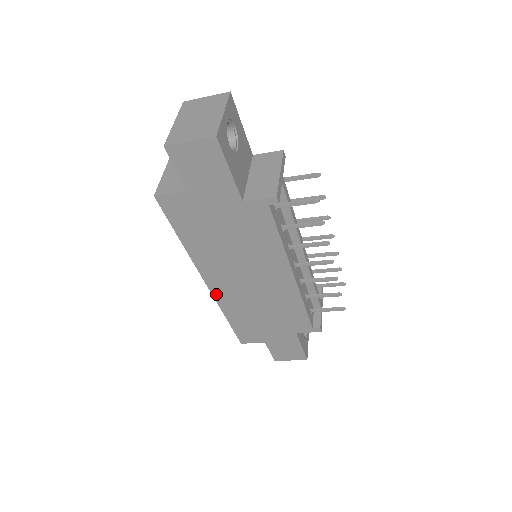
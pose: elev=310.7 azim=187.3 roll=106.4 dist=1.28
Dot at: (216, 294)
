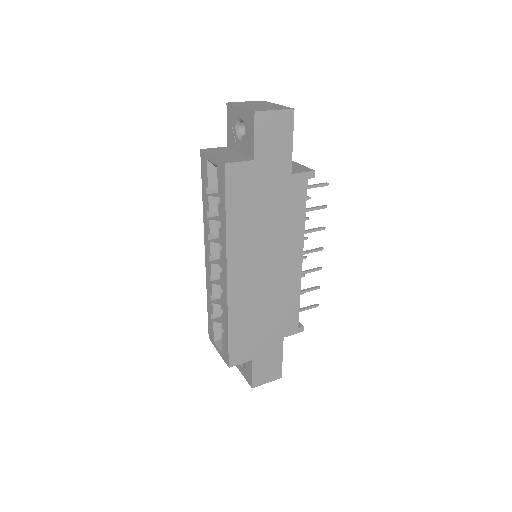
Dot at: (231, 292)
